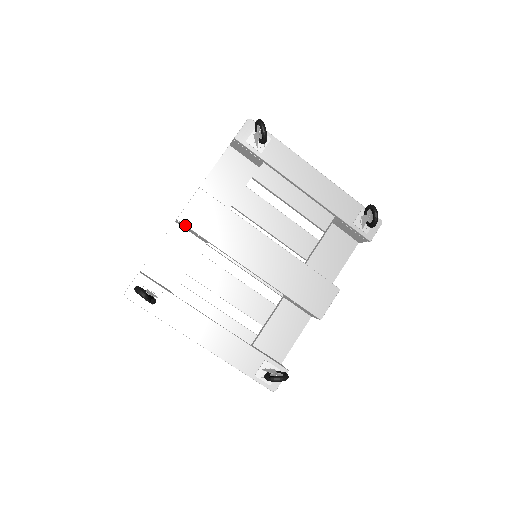
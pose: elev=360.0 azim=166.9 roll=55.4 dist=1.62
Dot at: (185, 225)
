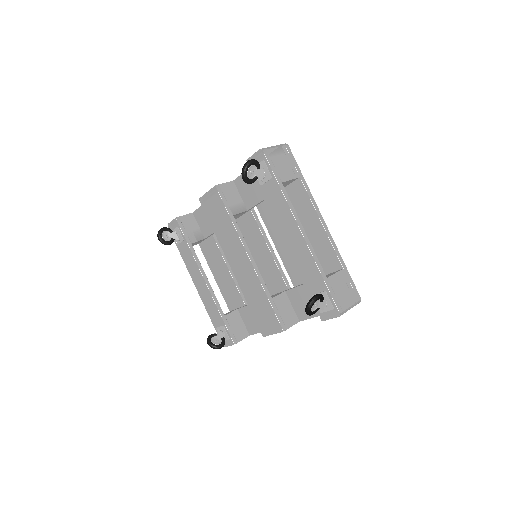
Dot at: (202, 206)
